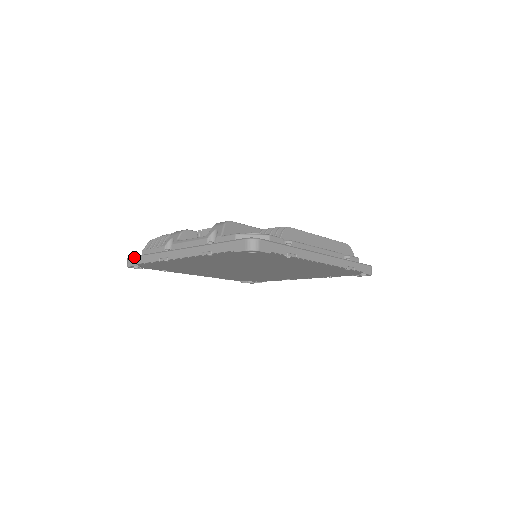
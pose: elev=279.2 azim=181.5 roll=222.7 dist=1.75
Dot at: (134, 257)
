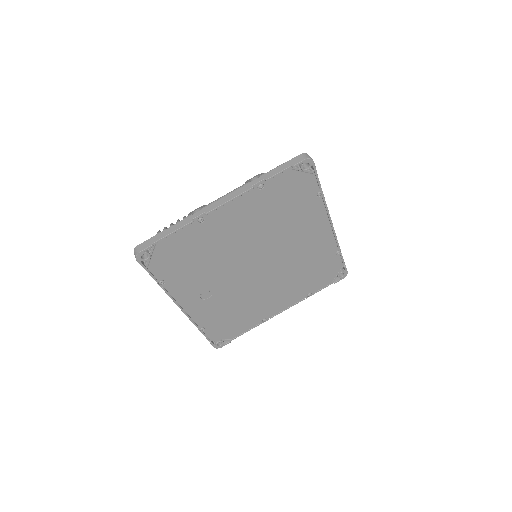
Dot at: (148, 239)
